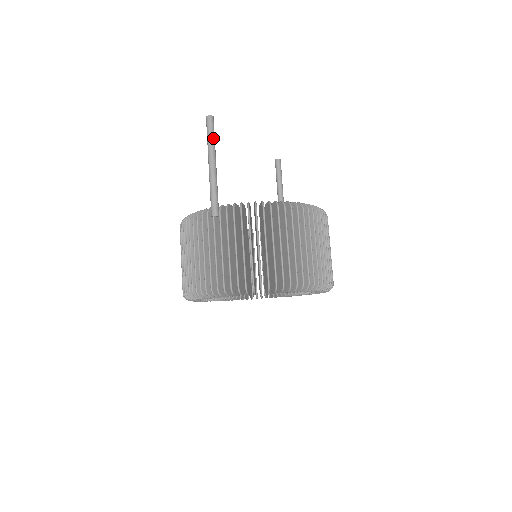
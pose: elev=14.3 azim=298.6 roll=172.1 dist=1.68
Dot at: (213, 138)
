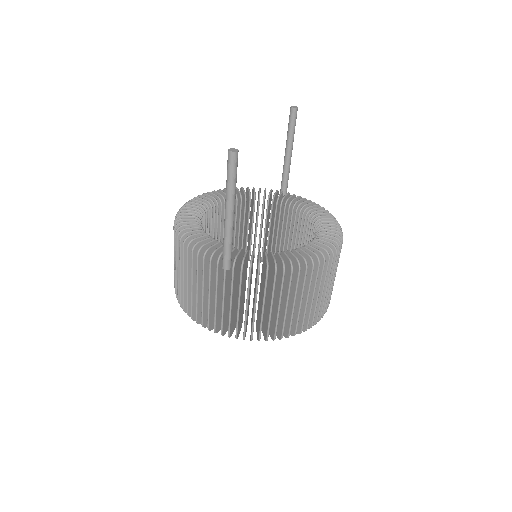
Dot at: (235, 182)
